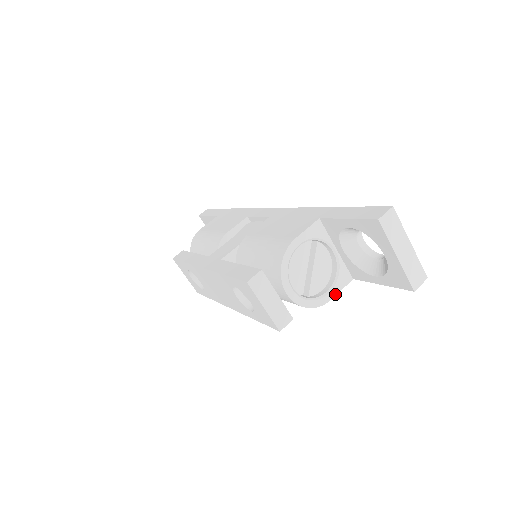
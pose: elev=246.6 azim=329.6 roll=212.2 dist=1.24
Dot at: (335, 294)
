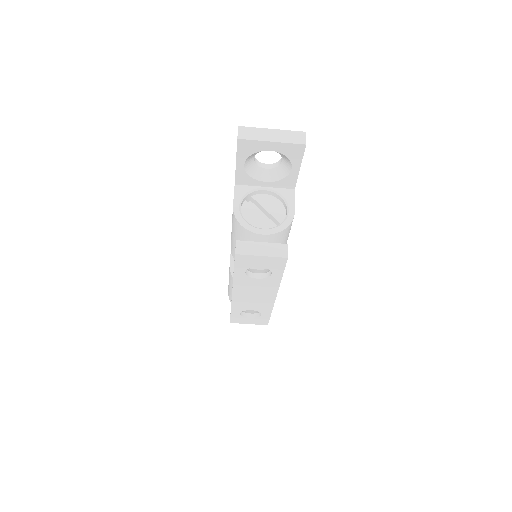
Dot at: (293, 206)
